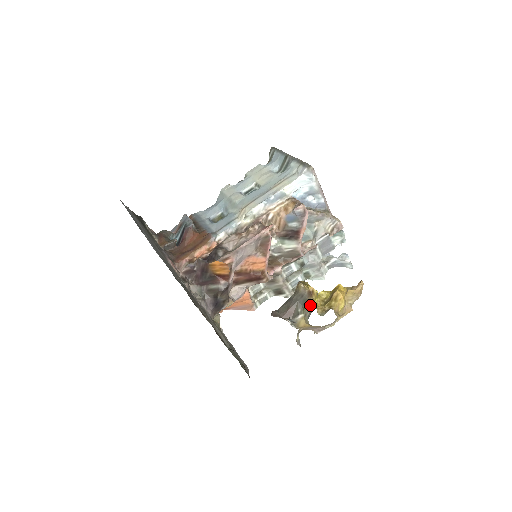
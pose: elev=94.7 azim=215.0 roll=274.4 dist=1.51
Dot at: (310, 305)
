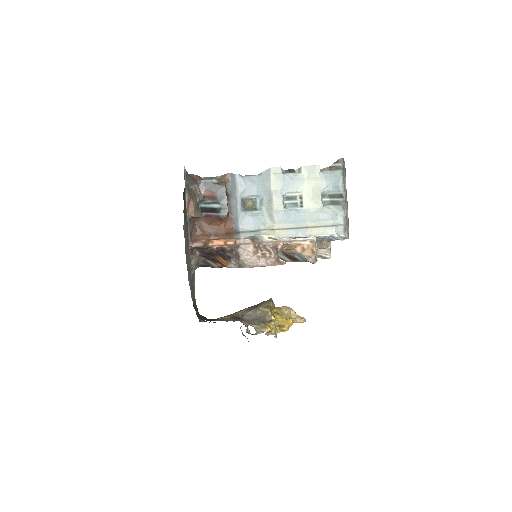
Dot at: (265, 328)
